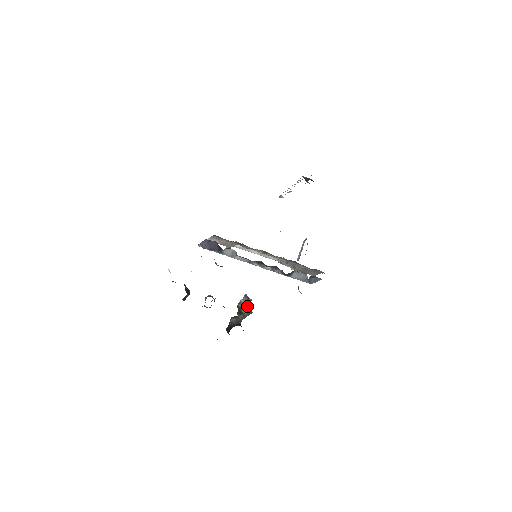
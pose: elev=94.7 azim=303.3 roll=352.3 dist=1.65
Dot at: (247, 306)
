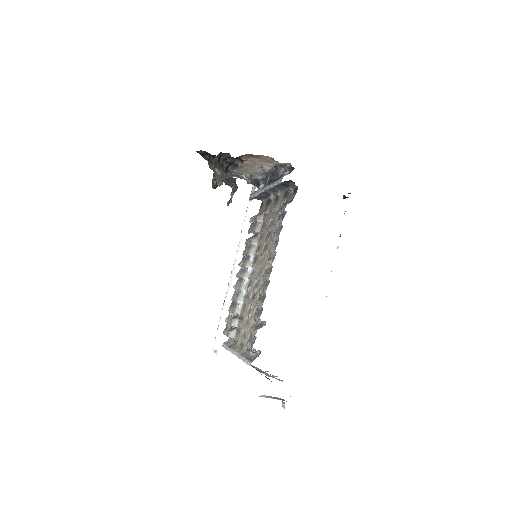
Dot at: (232, 177)
